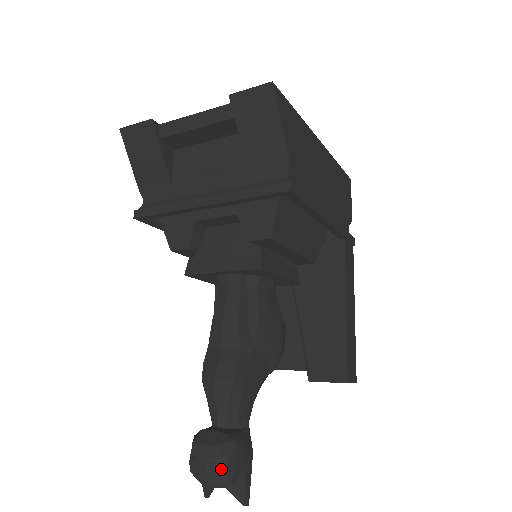
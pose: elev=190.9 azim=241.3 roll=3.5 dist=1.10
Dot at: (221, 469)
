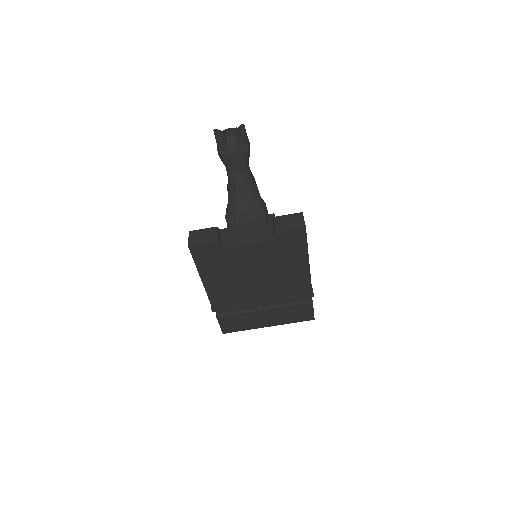
Dot at: occluded
